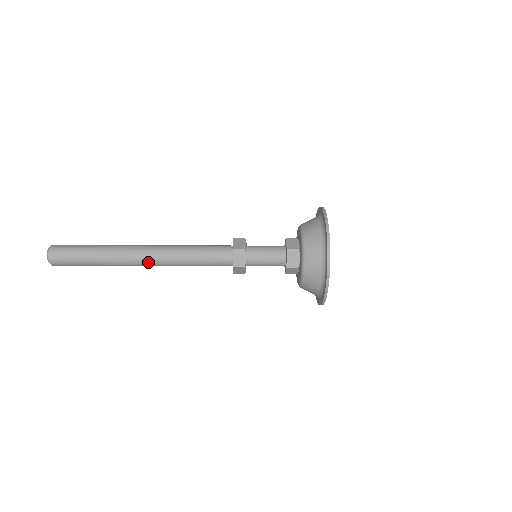
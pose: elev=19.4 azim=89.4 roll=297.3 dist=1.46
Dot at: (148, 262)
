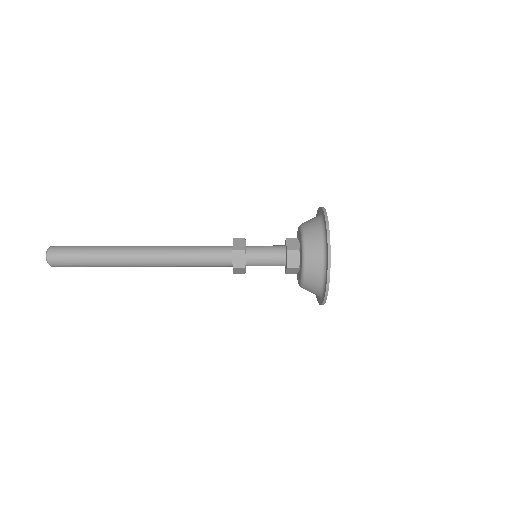
Dot at: (147, 263)
